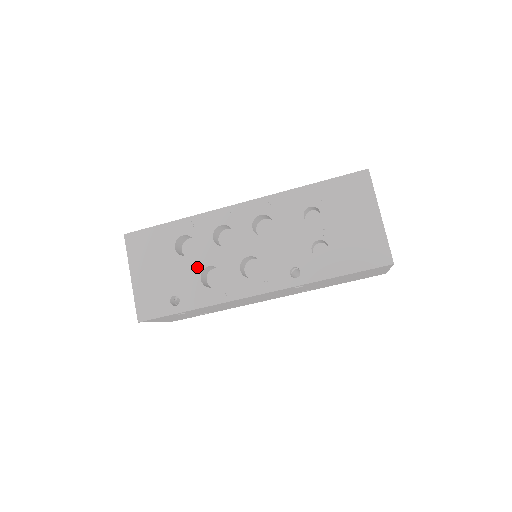
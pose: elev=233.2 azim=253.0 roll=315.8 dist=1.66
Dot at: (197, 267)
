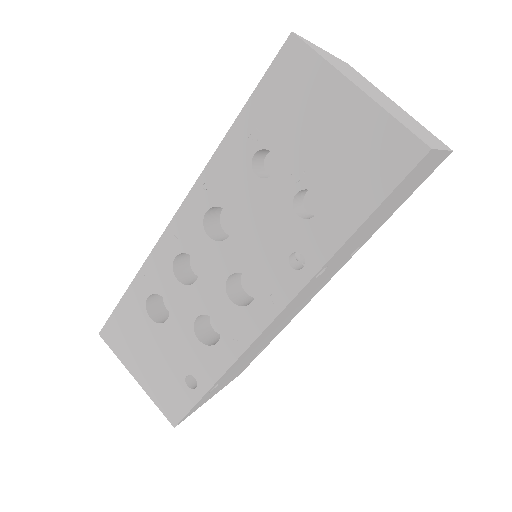
Dot at: (185, 327)
